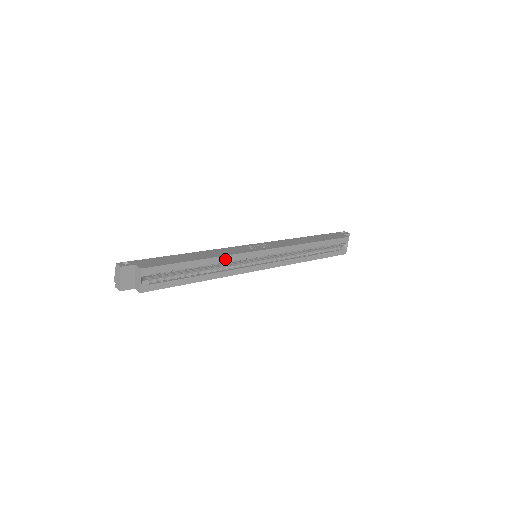
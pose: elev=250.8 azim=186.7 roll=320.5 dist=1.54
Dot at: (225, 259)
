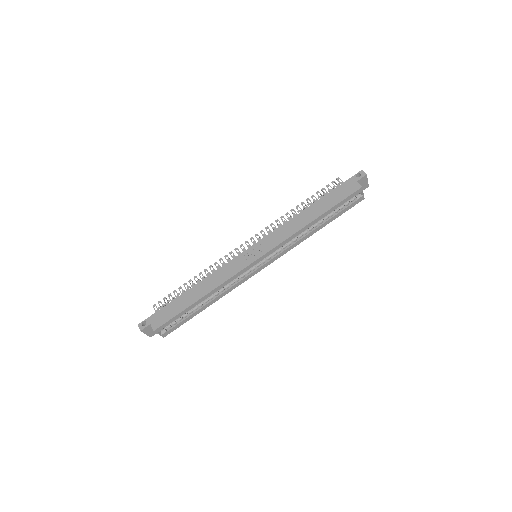
Dot at: (221, 286)
